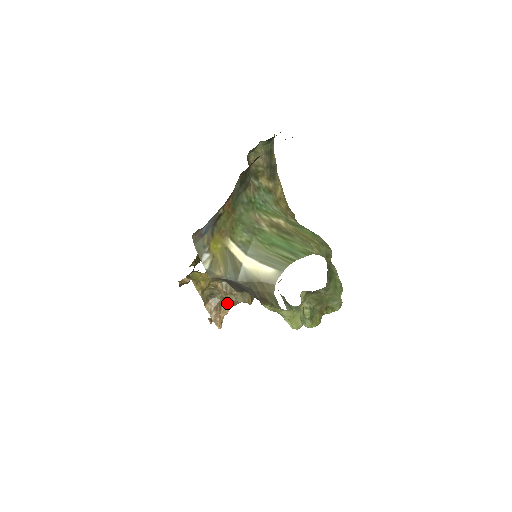
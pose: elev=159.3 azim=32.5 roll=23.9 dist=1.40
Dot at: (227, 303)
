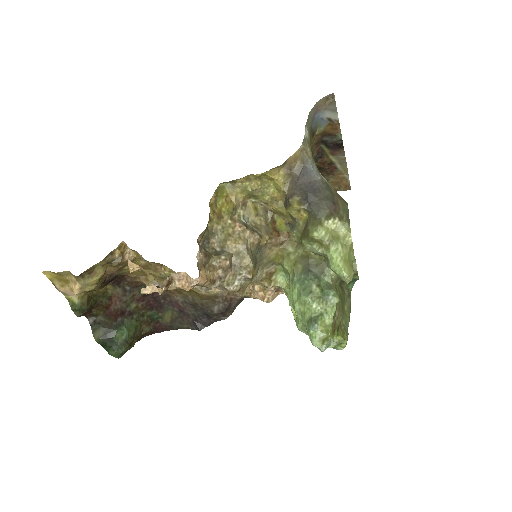
Dot at: (213, 268)
